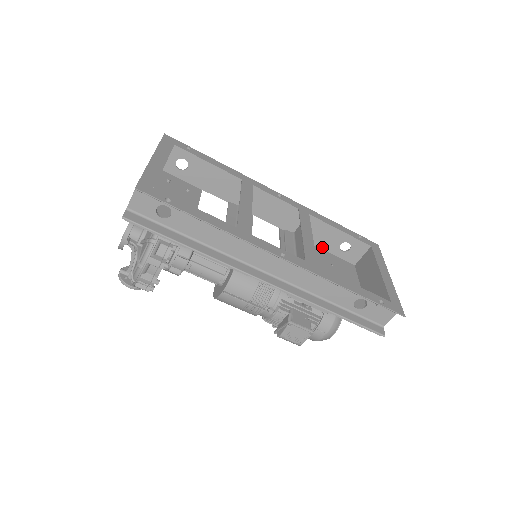
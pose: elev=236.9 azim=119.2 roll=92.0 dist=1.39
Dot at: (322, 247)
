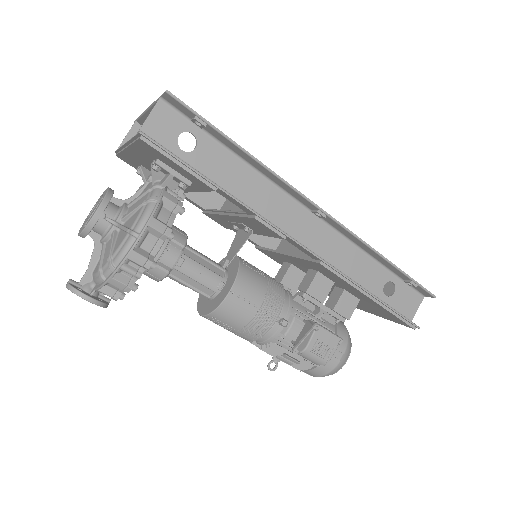
Dot at: occluded
